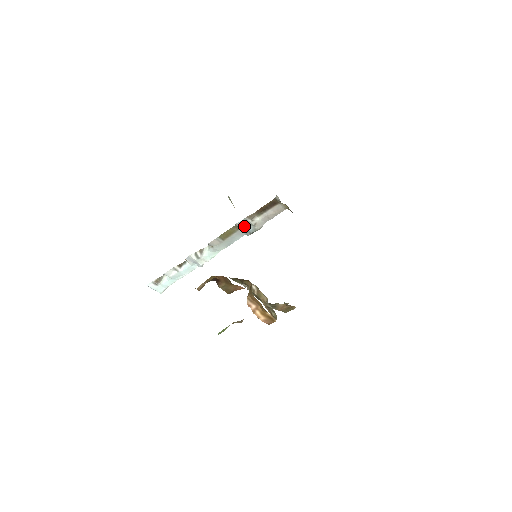
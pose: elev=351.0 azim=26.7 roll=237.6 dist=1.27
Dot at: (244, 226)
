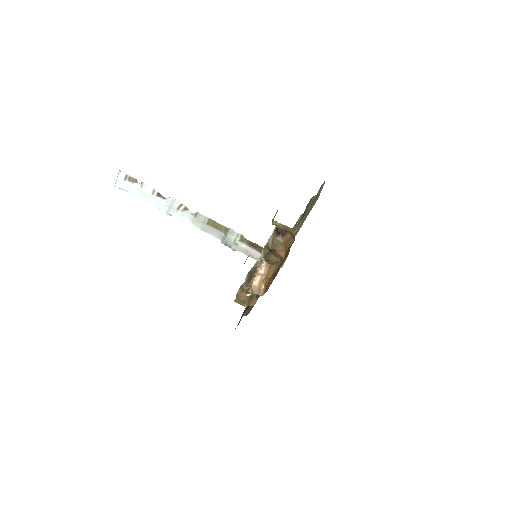
Dot at: (231, 236)
